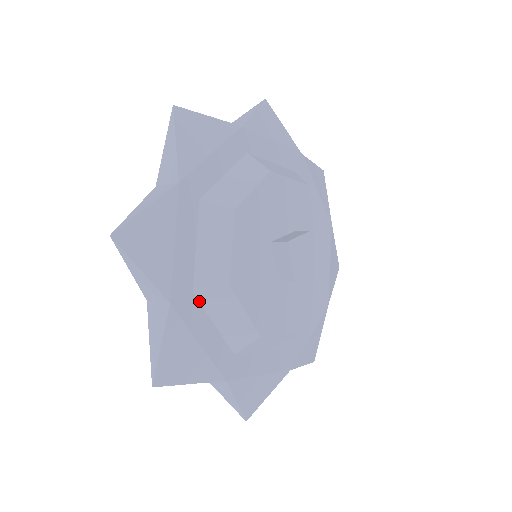
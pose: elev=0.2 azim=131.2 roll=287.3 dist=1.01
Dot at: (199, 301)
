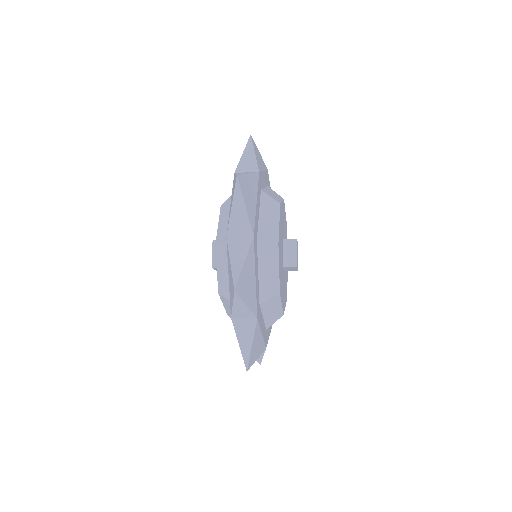
Dot at: (257, 249)
